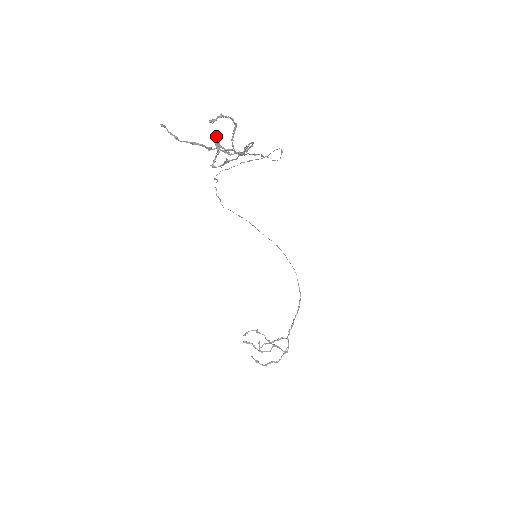
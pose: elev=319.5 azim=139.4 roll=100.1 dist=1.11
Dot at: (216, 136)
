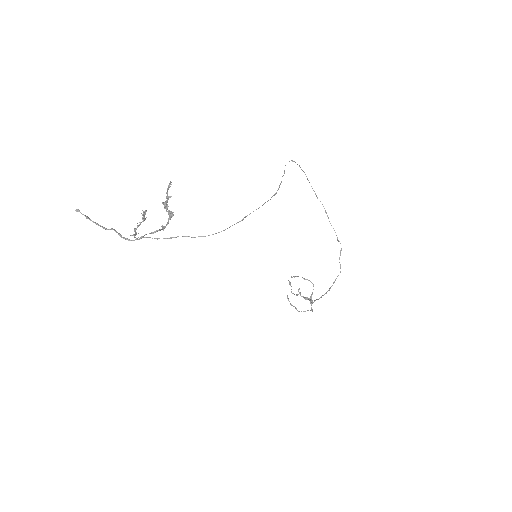
Dot at: (142, 210)
